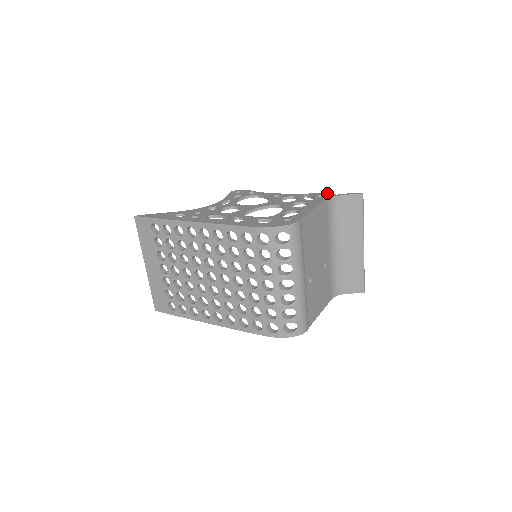
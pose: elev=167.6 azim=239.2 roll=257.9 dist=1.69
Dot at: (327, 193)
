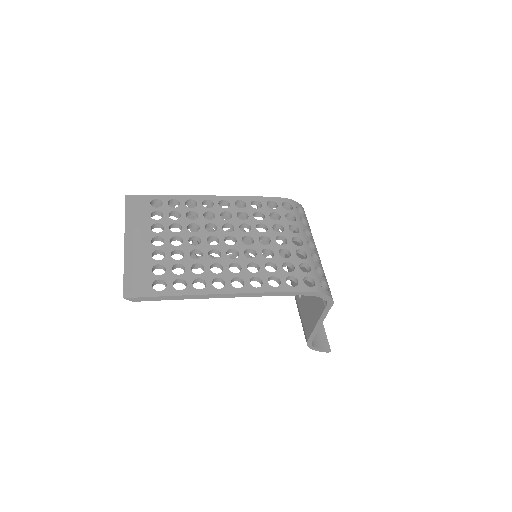
Dot at: occluded
